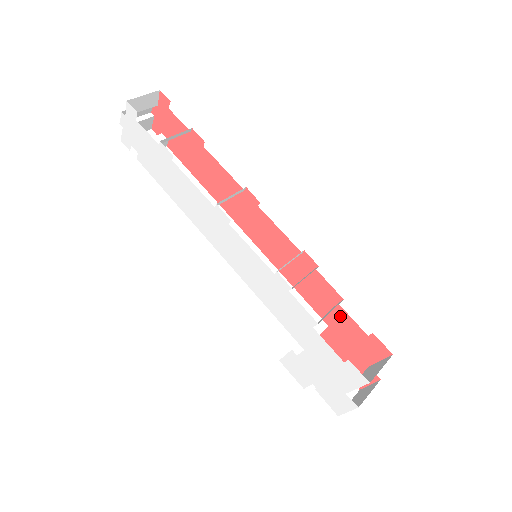
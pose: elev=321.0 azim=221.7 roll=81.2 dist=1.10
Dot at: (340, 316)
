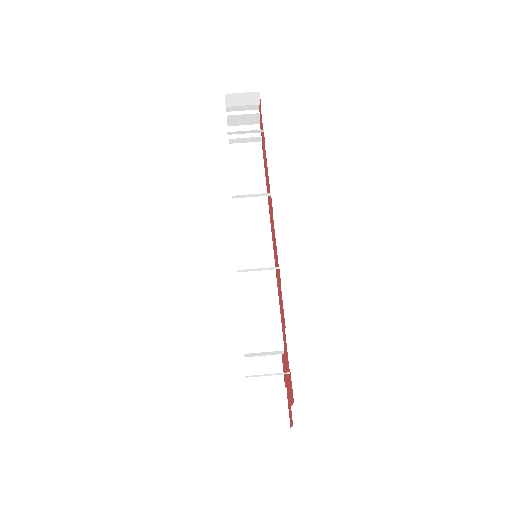
Dot at: occluded
